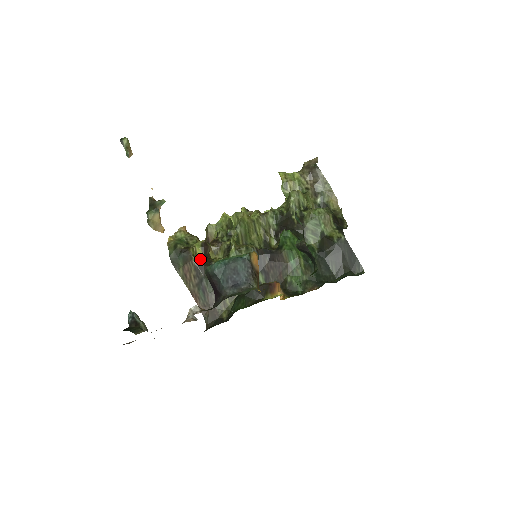
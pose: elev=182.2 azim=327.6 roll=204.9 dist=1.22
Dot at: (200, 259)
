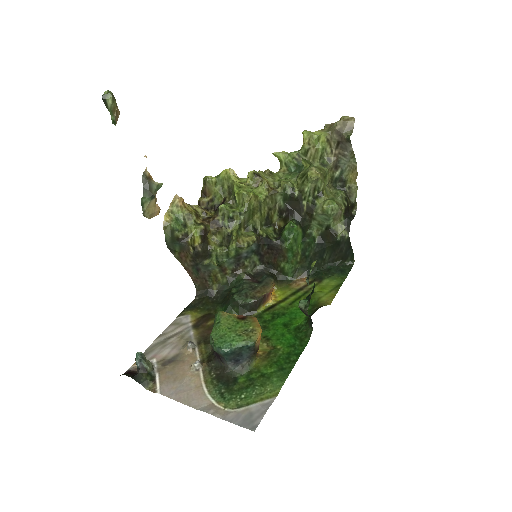
Dot at: (198, 248)
